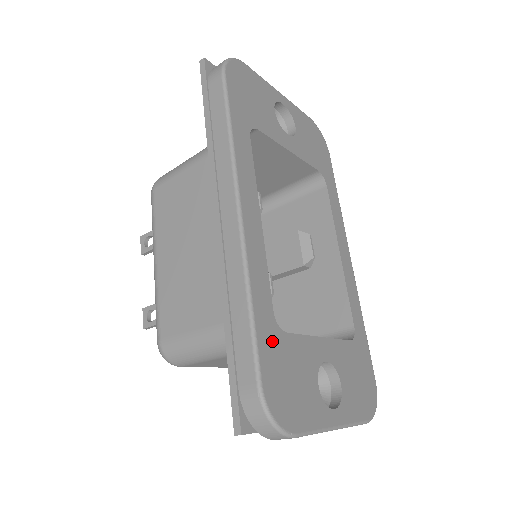
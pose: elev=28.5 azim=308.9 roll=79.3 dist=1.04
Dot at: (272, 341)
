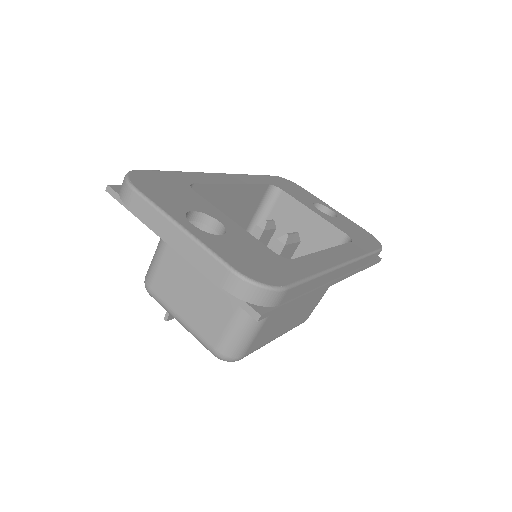
Dot at: (175, 180)
